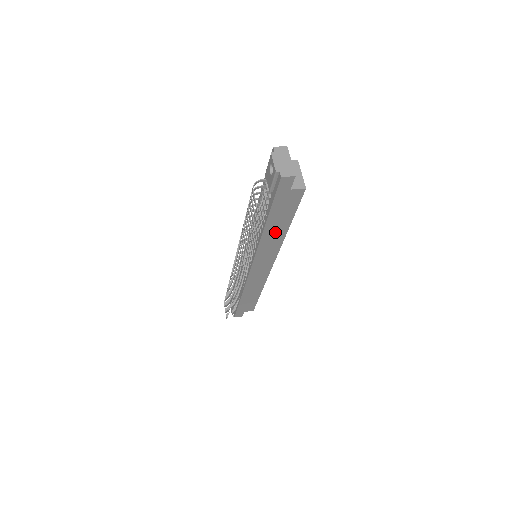
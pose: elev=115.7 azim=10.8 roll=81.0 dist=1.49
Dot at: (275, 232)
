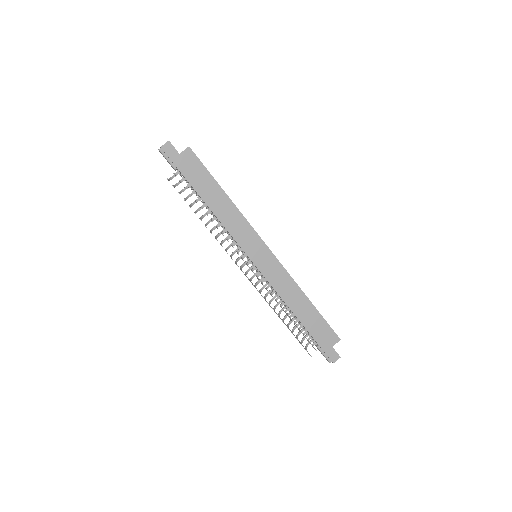
Dot at: (220, 204)
